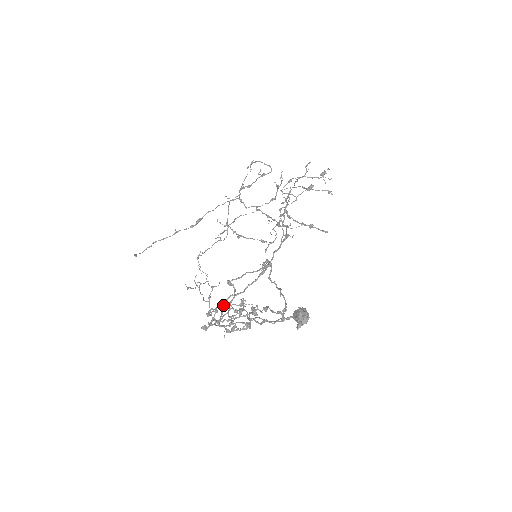
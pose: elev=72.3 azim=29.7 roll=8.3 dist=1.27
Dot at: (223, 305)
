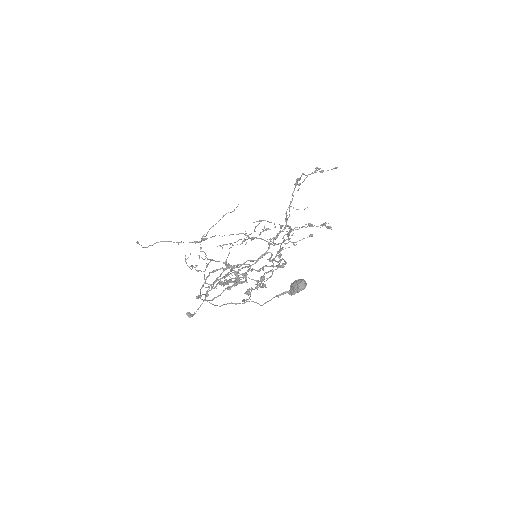
Dot at: (217, 280)
